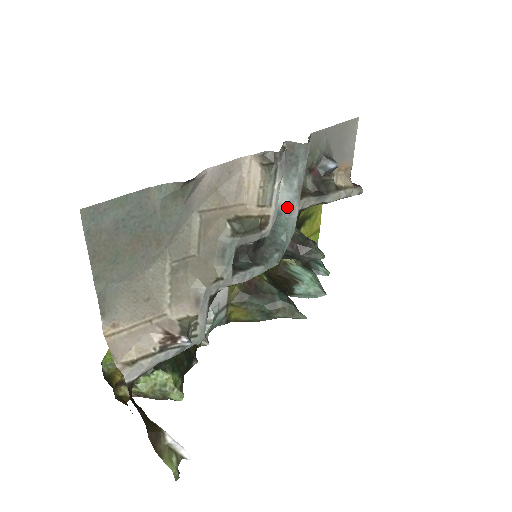
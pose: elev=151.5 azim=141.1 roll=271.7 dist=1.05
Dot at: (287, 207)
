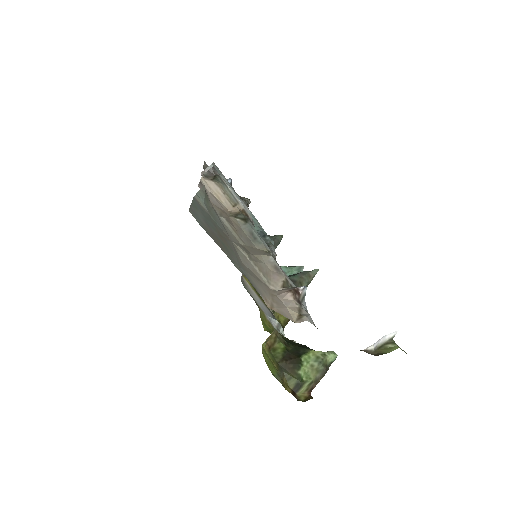
Dot at: occluded
